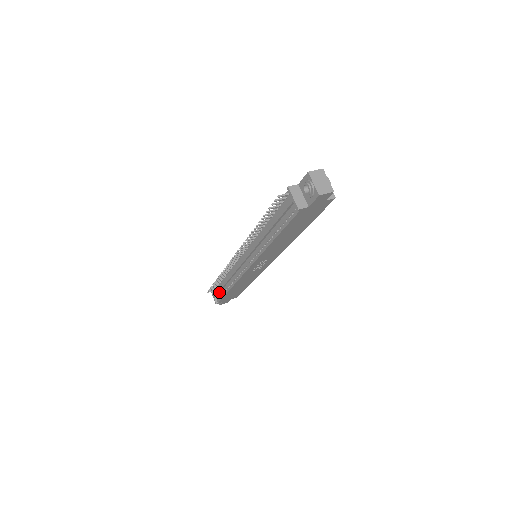
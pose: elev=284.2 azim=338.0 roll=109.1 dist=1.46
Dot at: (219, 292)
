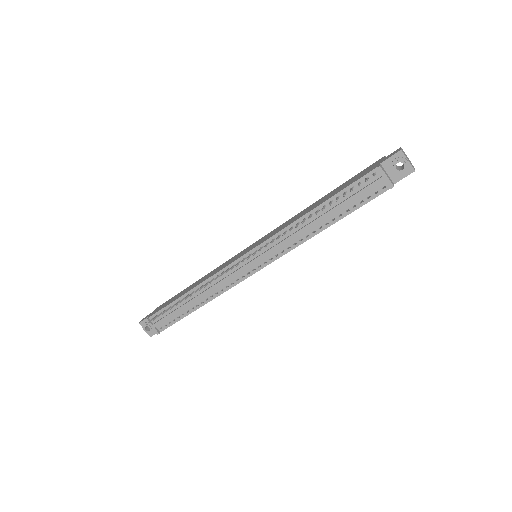
Dot at: (169, 317)
